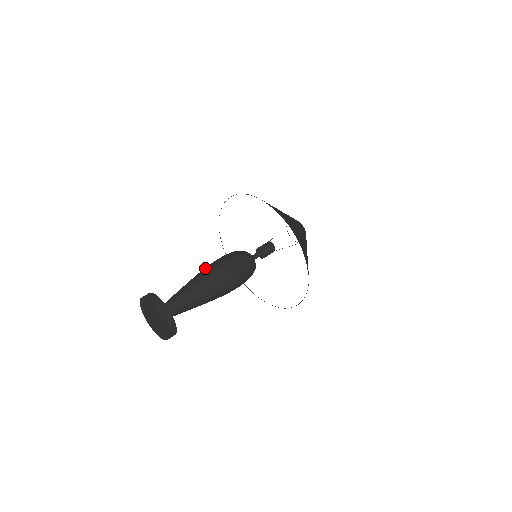
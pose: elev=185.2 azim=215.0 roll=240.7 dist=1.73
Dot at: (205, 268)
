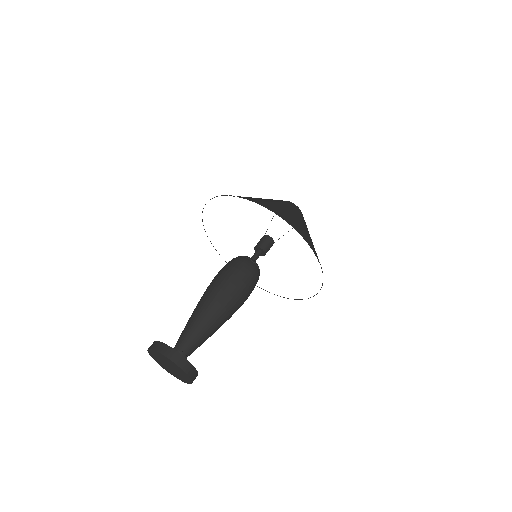
Dot at: (205, 291)
